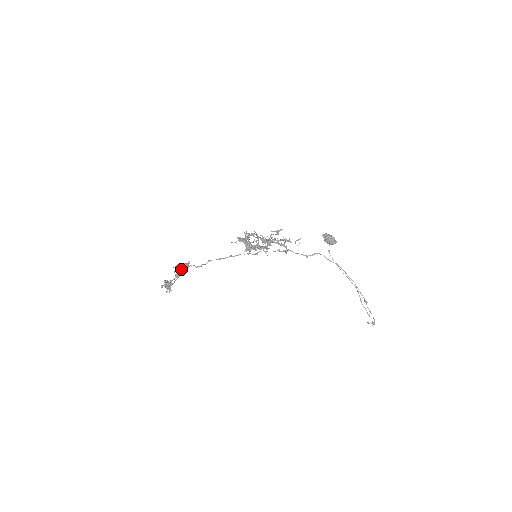
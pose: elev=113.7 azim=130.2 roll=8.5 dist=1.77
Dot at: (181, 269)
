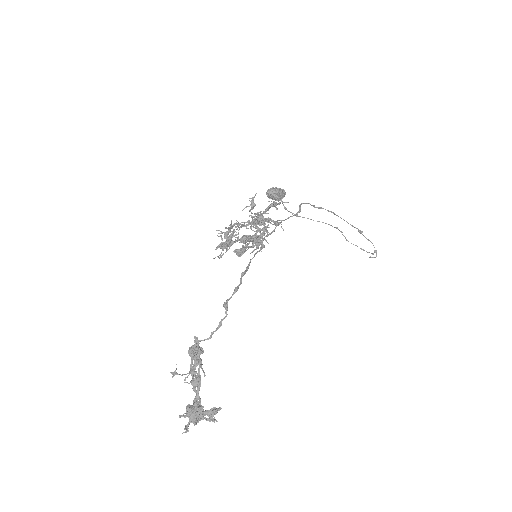
Dot at: (197, 361)
